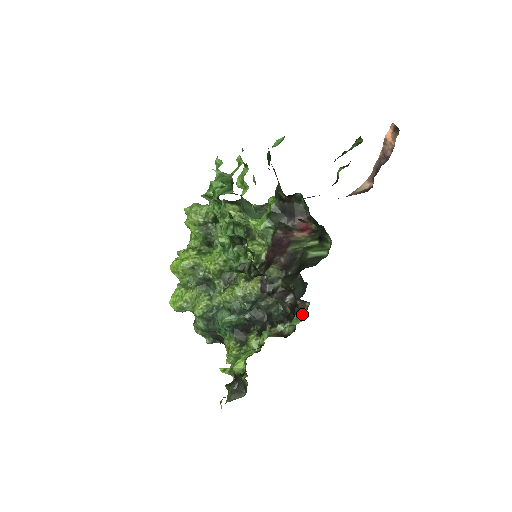
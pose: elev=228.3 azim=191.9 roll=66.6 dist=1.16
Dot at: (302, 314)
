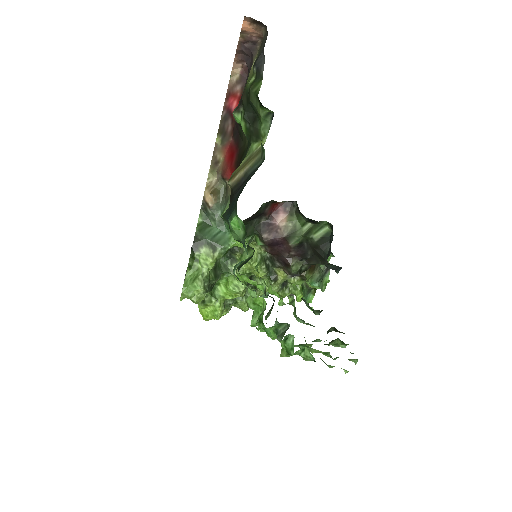
Dot at: occluded
